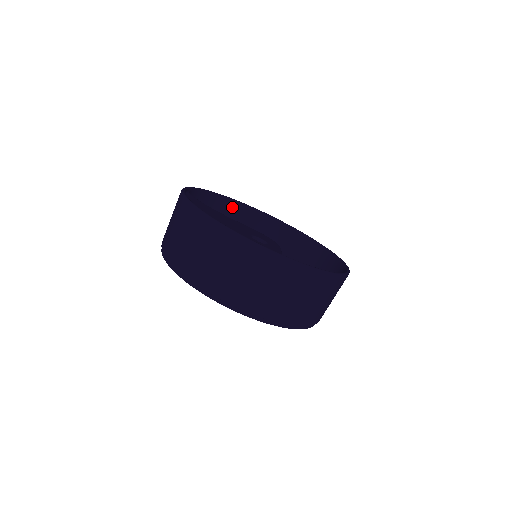
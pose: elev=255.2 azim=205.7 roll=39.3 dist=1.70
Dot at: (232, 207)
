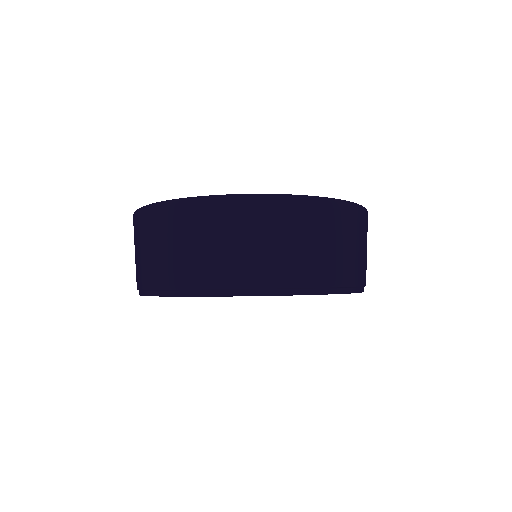
Dot at: occluded
